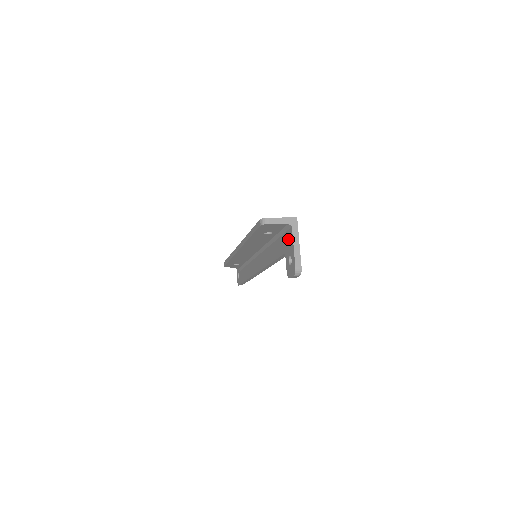
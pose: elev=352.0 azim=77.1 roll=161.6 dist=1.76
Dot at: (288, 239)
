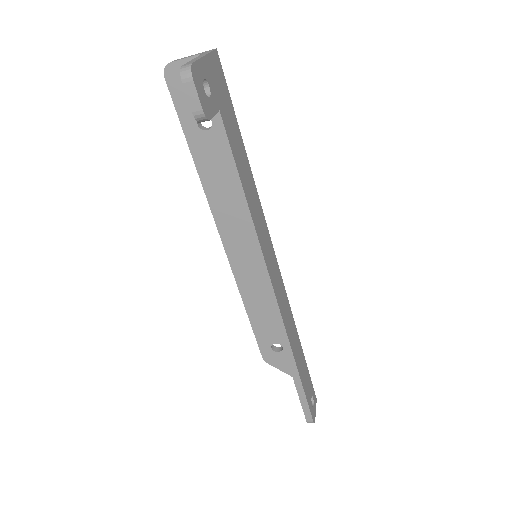
Dot at: occluded
